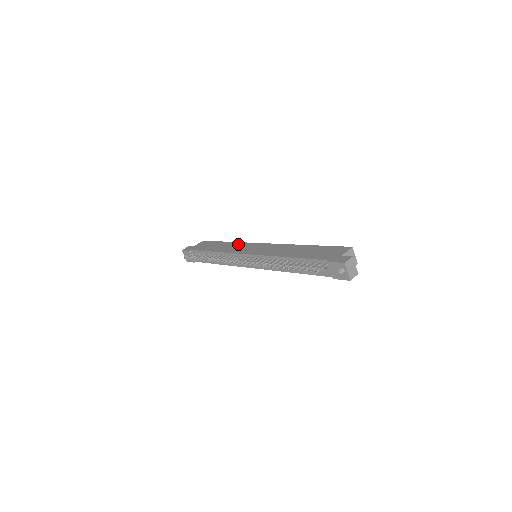
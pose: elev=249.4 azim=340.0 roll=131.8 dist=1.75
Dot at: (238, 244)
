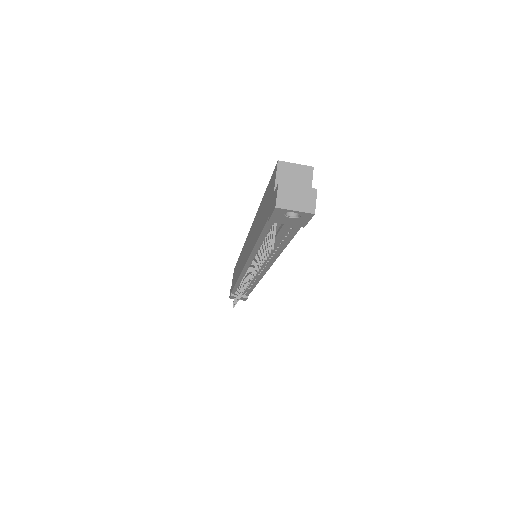
Dot at: (241, 255)
